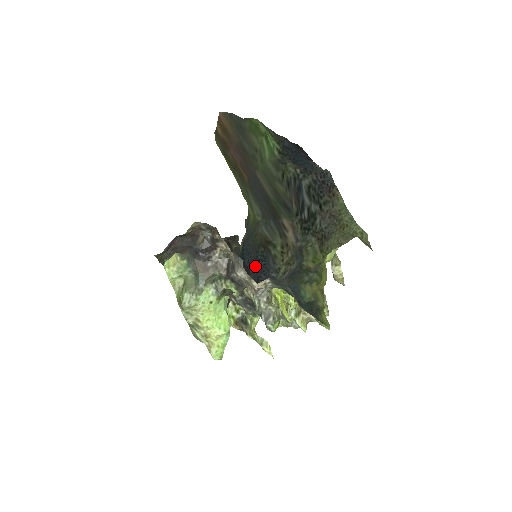
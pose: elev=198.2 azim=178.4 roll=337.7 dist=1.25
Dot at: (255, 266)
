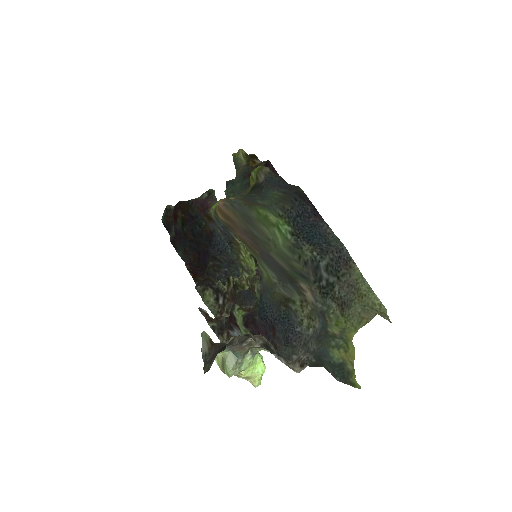
Dot at: (280, 323)
